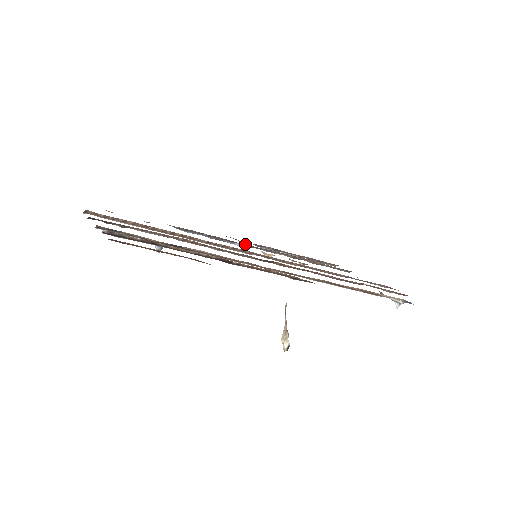
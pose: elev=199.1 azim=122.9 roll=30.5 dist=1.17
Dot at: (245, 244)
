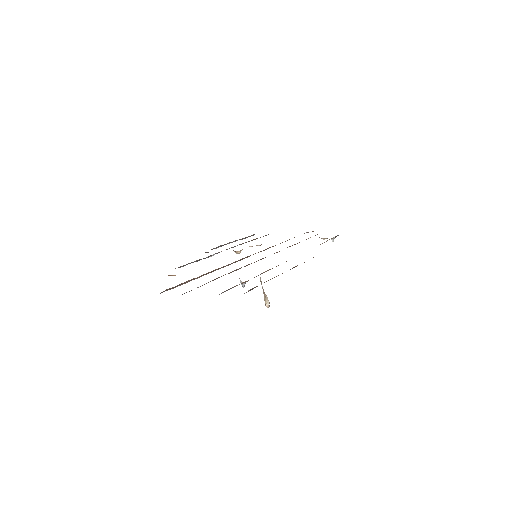
Dot at: (218, 252)
